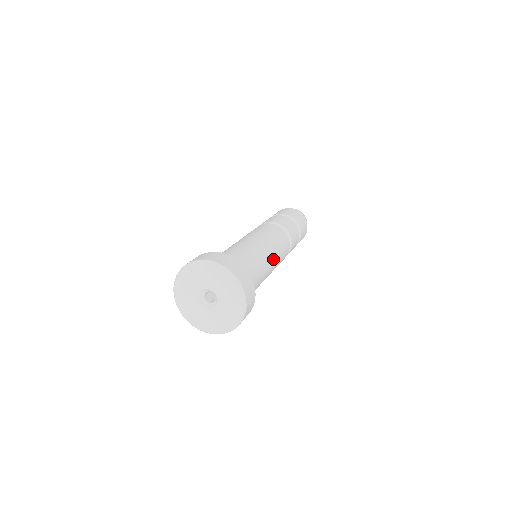
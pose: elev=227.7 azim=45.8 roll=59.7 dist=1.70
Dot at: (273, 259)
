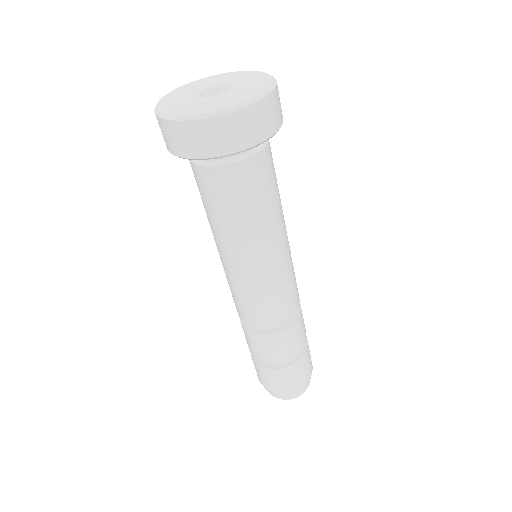
Dot at: (286, 242)
